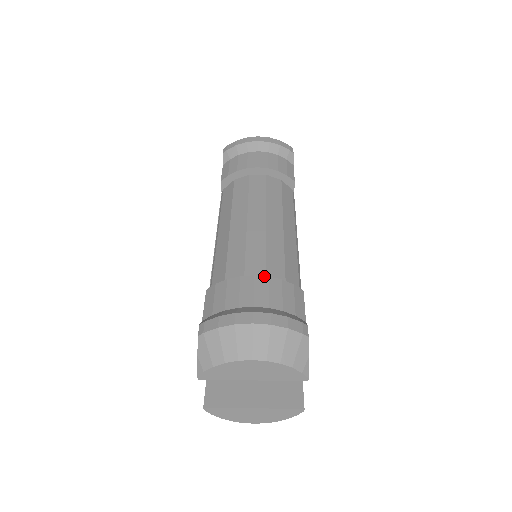
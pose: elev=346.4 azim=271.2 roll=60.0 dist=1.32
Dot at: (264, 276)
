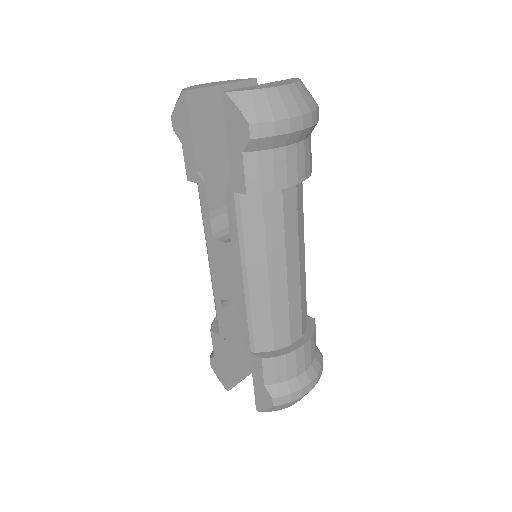
Dot at: (309, 340)
